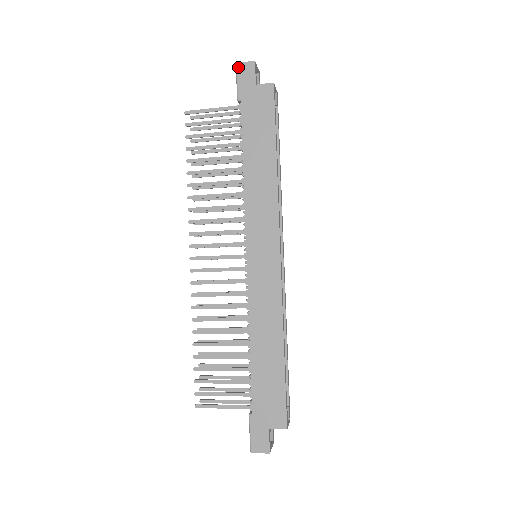
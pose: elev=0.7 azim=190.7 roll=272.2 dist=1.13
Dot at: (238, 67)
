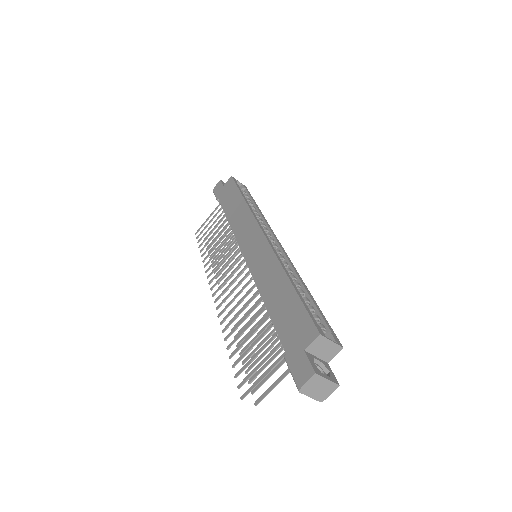
Dot at: (214, 190)
